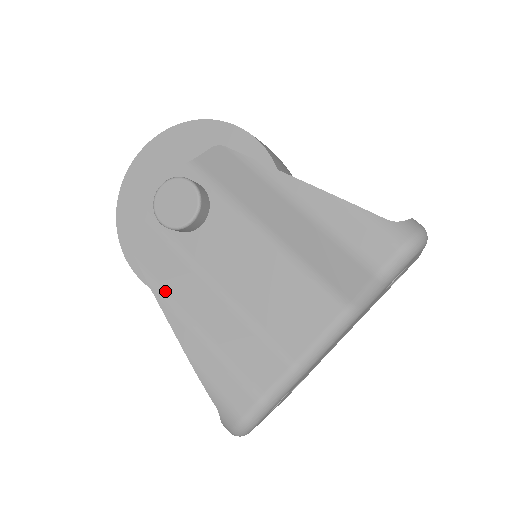
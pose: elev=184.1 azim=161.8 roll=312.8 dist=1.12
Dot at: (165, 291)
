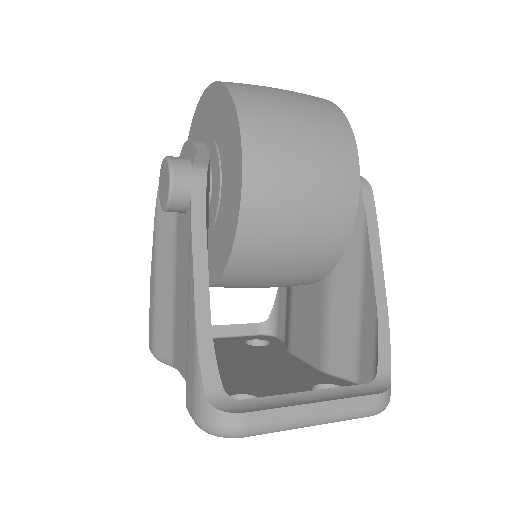
Dot at: (157, 232)
